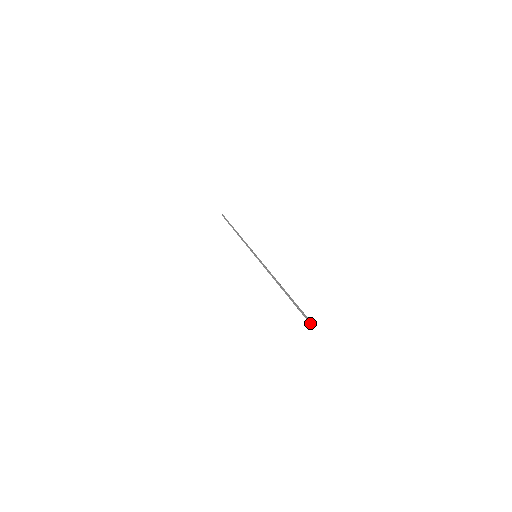
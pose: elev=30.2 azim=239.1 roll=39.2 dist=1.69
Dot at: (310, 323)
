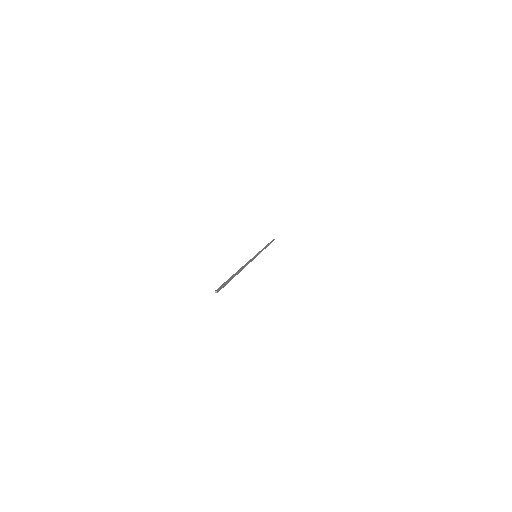
Dot at: (216, 290)
